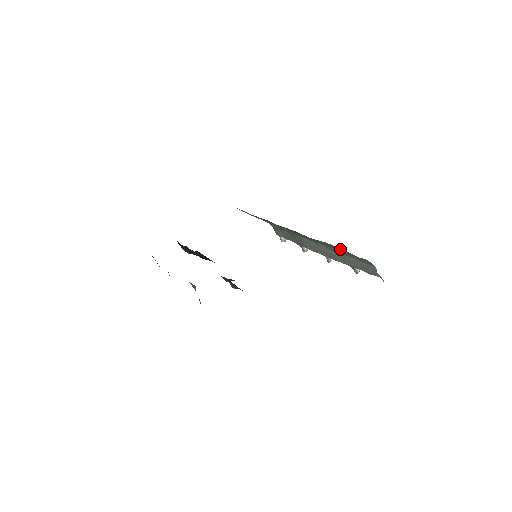
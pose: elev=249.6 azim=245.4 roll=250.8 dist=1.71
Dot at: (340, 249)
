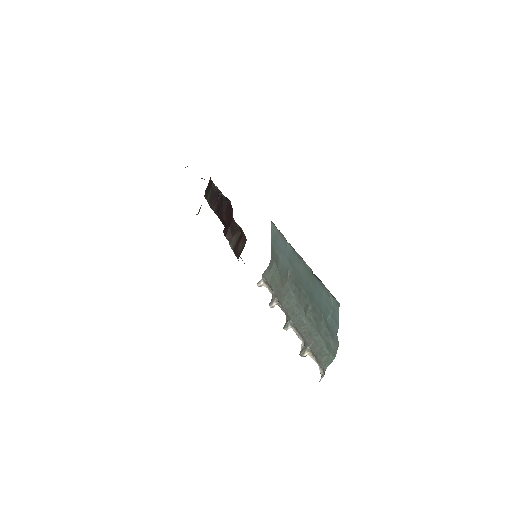
Dot at: (329, 316)
